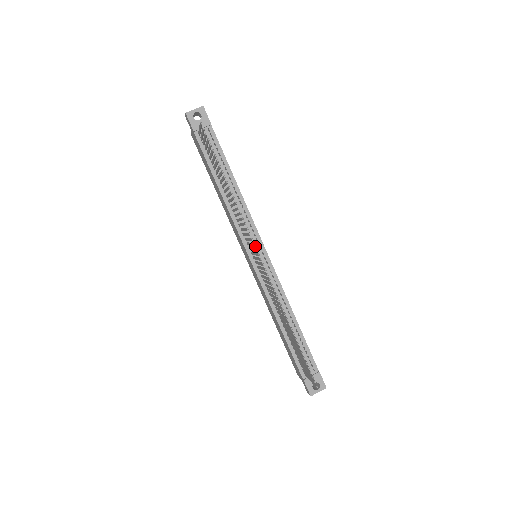
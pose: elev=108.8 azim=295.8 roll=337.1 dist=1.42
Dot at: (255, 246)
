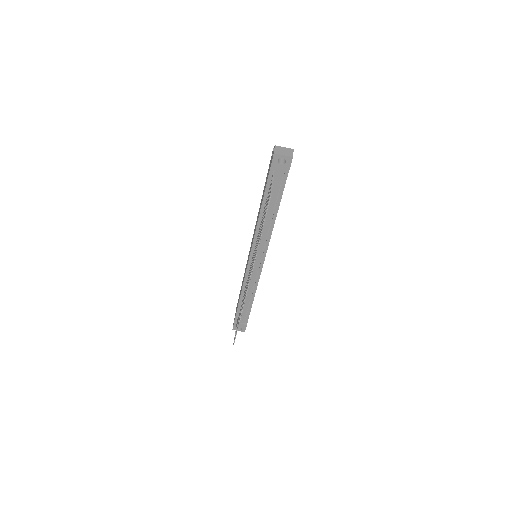
Dot at: (259, 255)
